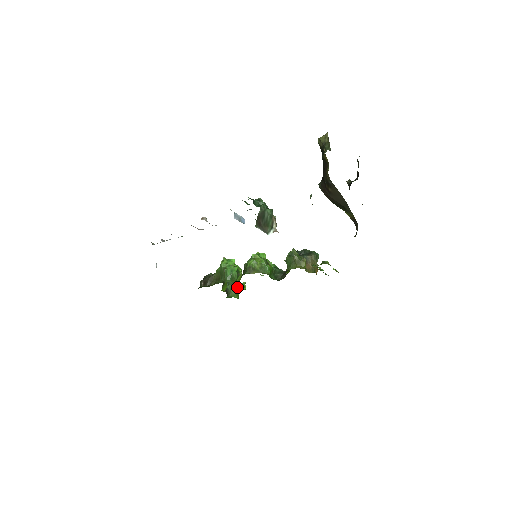
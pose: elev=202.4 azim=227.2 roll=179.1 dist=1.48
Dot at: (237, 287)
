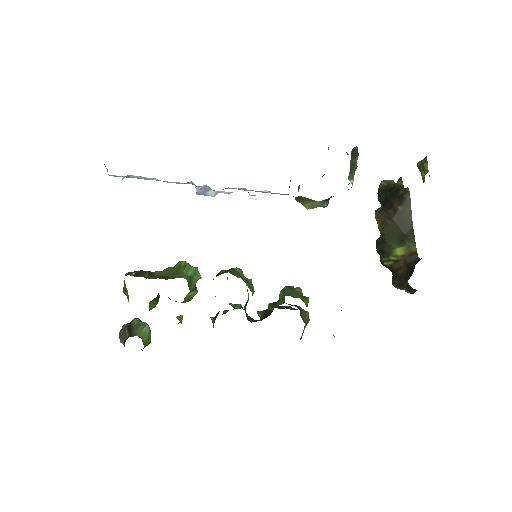
Dot at: occluded
